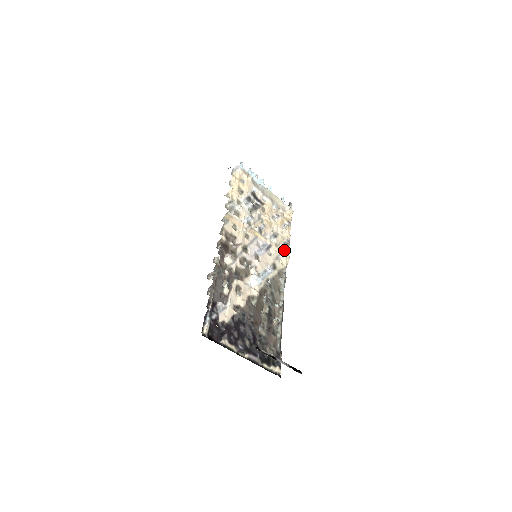
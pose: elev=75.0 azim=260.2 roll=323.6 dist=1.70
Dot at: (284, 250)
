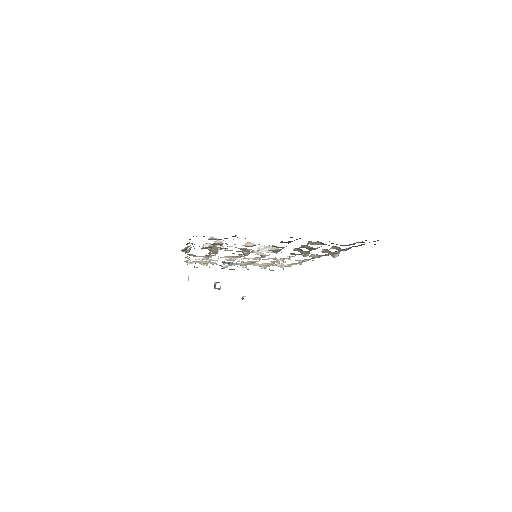
Dot at: (300, 264)
